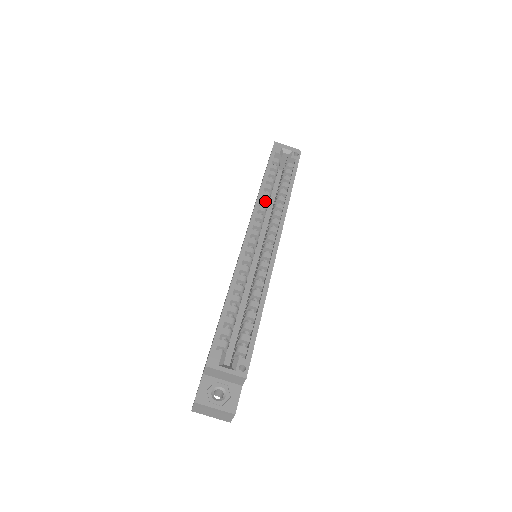
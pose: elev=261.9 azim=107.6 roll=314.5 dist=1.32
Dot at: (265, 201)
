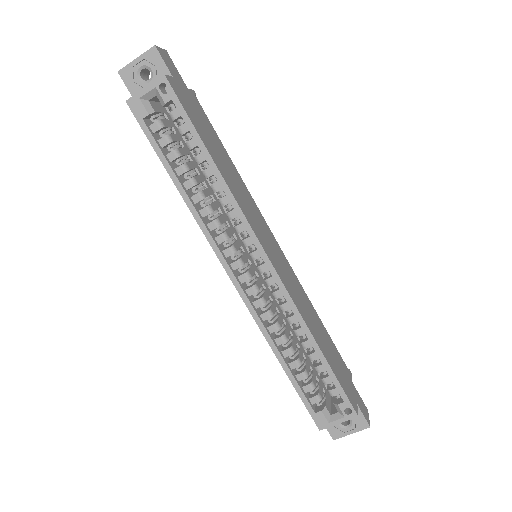
Dot at: (206, 211)
